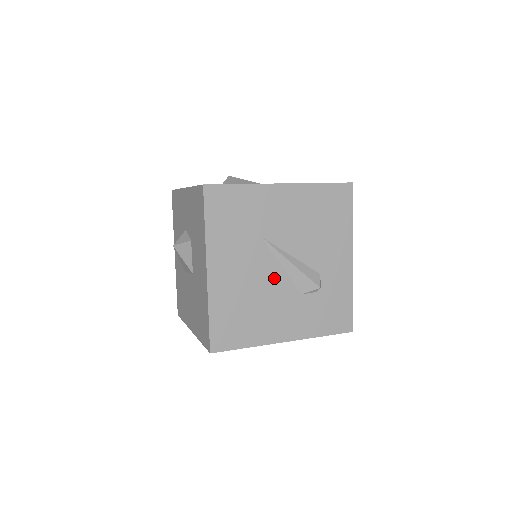
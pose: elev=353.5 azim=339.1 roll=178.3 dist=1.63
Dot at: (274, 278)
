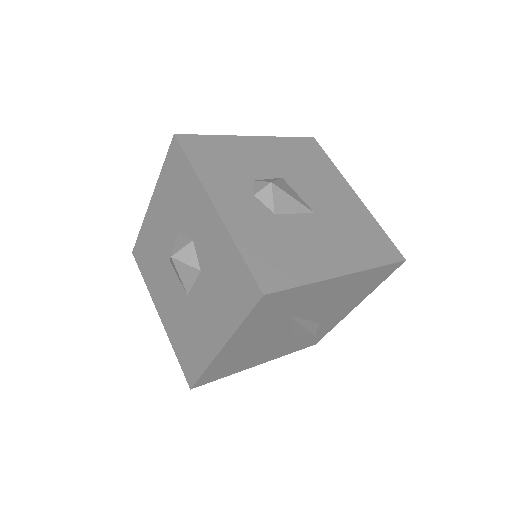
Dot at: (280, 336)
